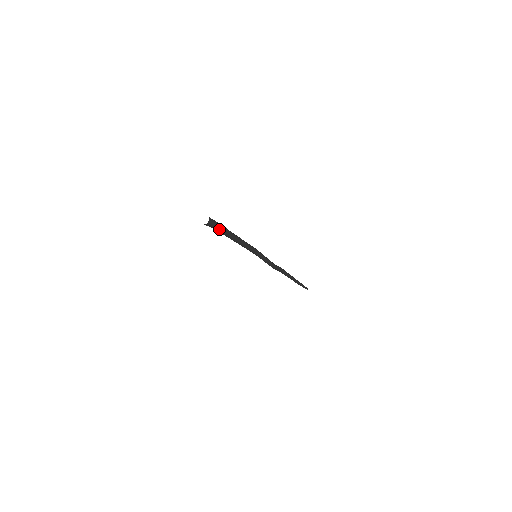
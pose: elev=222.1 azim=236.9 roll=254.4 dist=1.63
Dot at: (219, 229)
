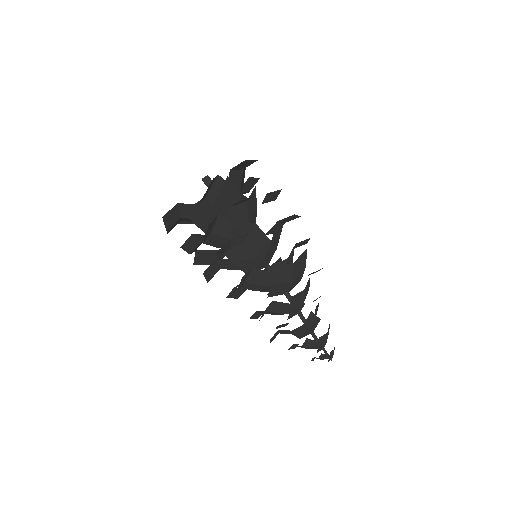
Dot at: occluded
